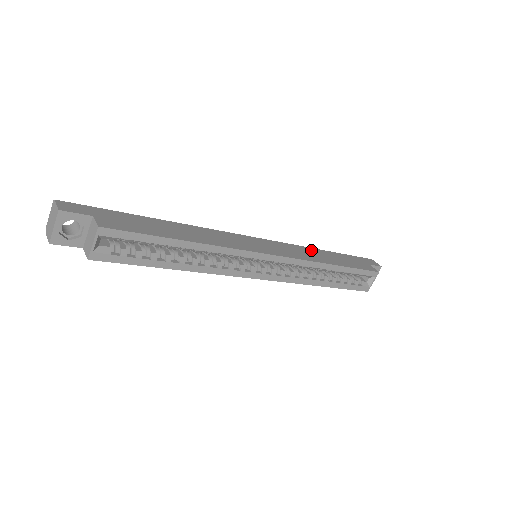
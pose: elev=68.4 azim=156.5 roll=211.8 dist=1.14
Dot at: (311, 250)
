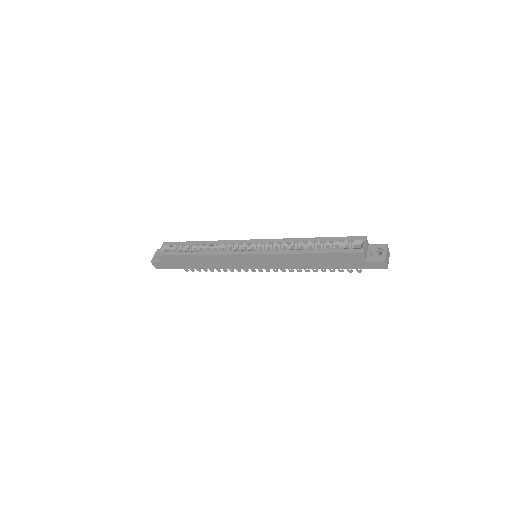
Dot at: occluded
